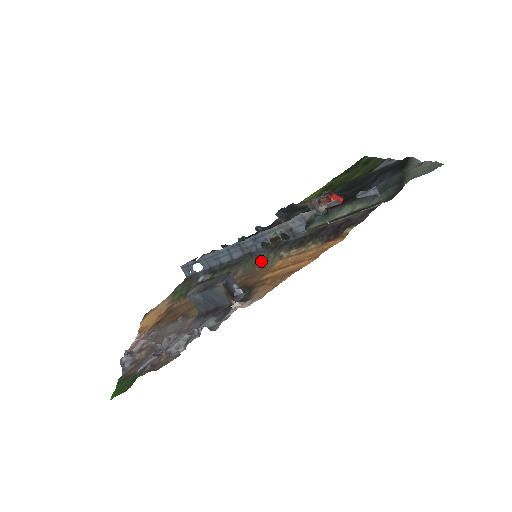
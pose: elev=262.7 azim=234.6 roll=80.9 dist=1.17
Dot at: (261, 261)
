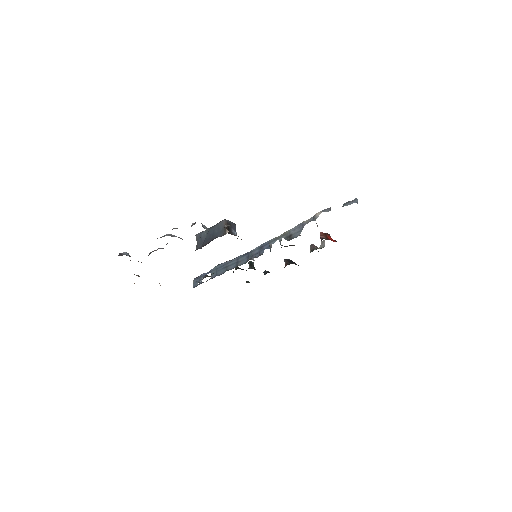
Dot at: occluded
